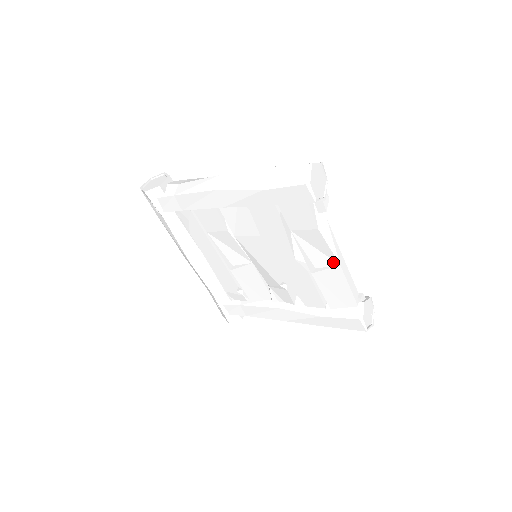
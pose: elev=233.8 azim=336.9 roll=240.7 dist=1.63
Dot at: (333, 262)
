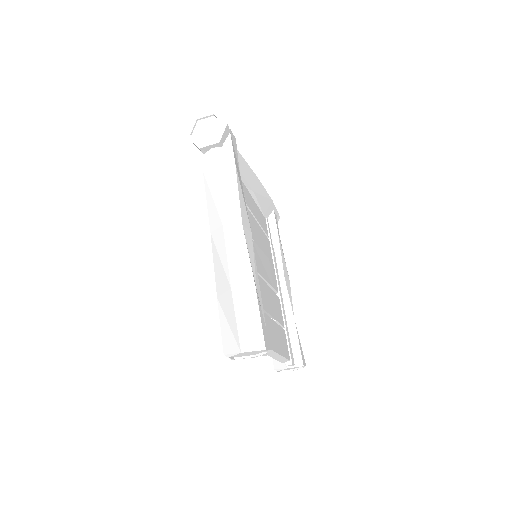
Dot at: occluded
